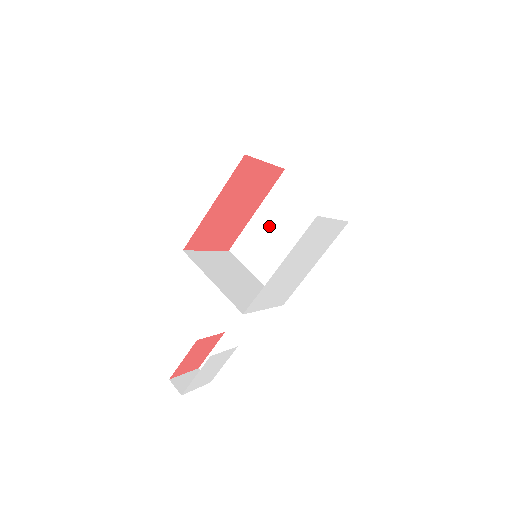
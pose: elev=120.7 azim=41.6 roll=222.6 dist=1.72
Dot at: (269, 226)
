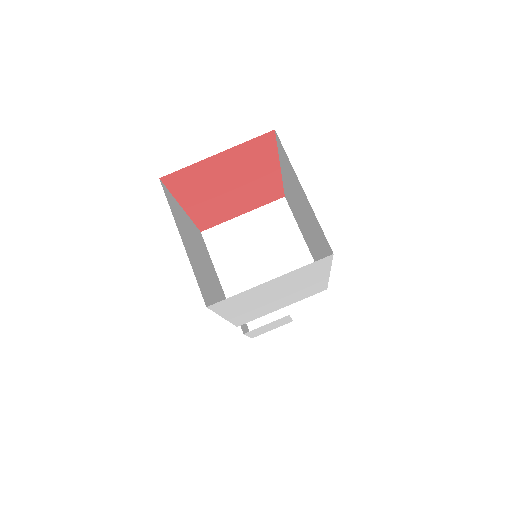
Dot at: (292, 195)
